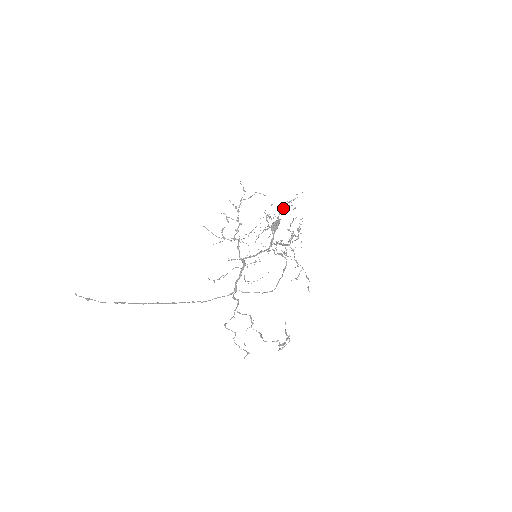
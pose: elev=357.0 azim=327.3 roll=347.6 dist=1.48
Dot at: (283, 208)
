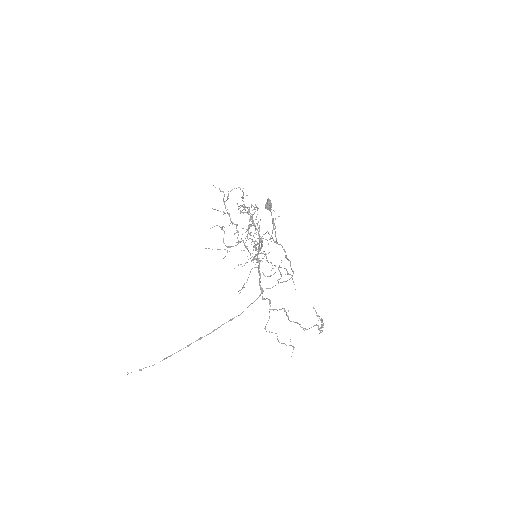
Dot at: (243, 207)
